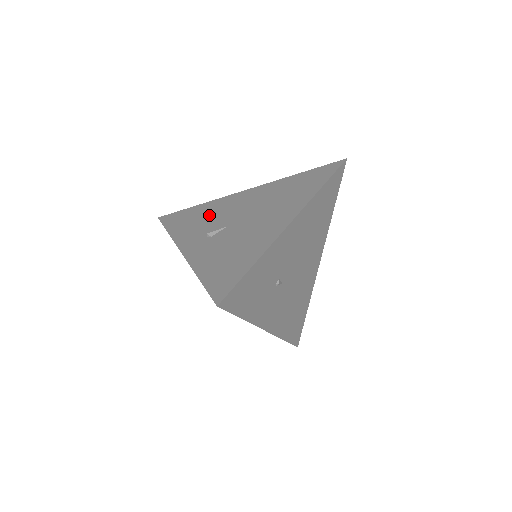
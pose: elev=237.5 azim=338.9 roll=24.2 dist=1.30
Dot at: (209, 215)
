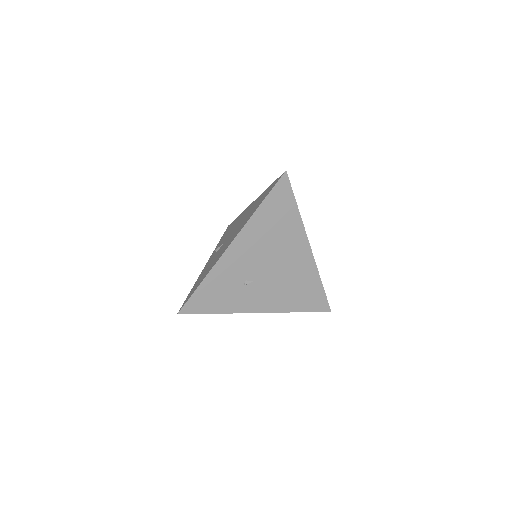
Dot at: (231, 229)
